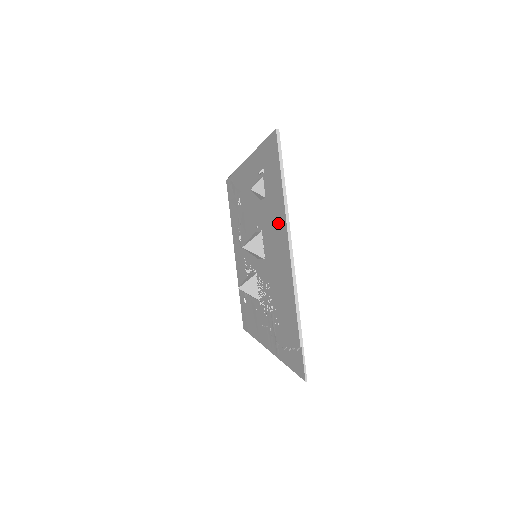
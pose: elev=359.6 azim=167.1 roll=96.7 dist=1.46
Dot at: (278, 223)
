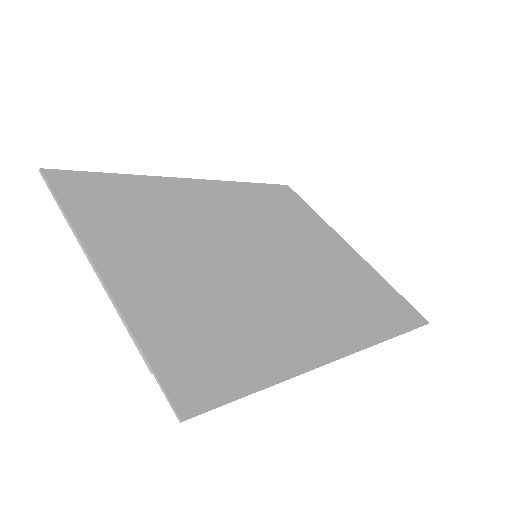
Dot at: (113, 239)
